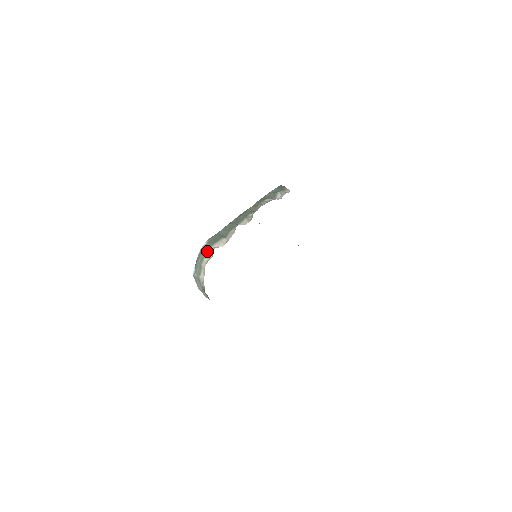
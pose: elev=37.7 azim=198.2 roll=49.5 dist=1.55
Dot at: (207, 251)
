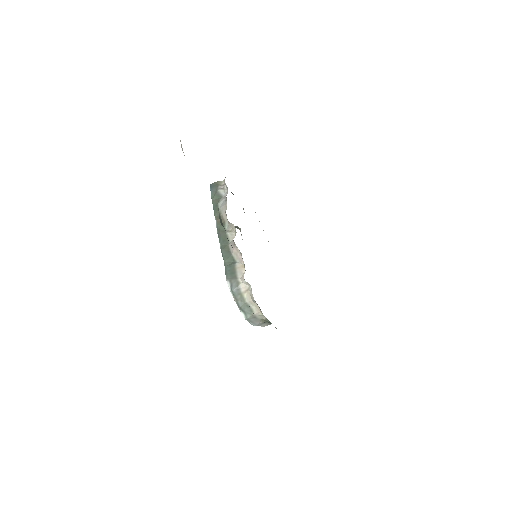
Dot at: (239, 287)
